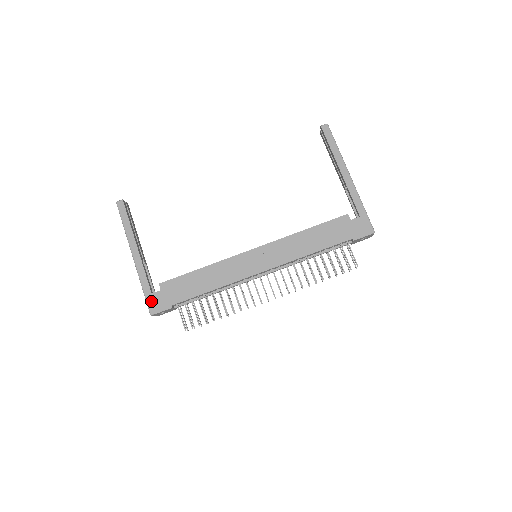
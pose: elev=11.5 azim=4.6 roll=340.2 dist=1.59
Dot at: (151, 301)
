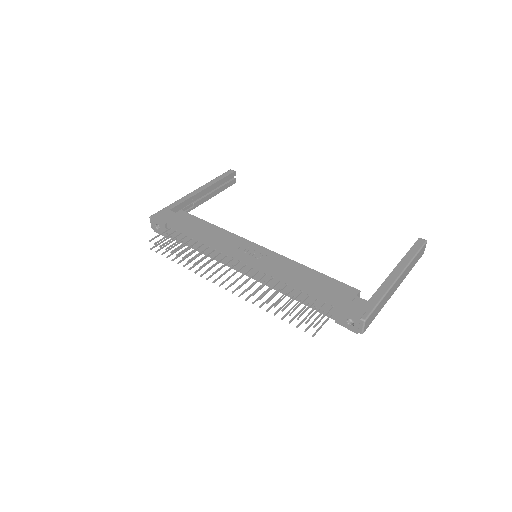
Dot at: (162, 212)
